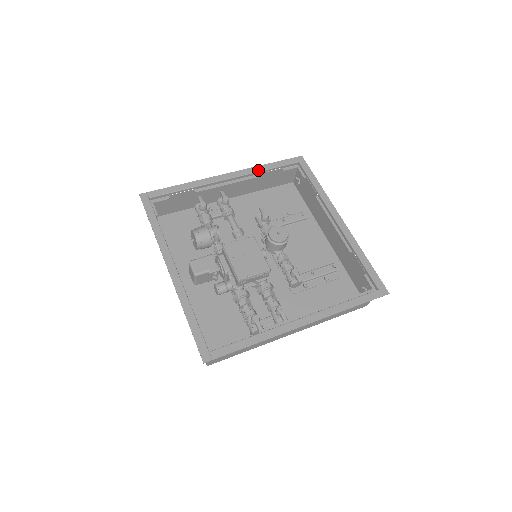
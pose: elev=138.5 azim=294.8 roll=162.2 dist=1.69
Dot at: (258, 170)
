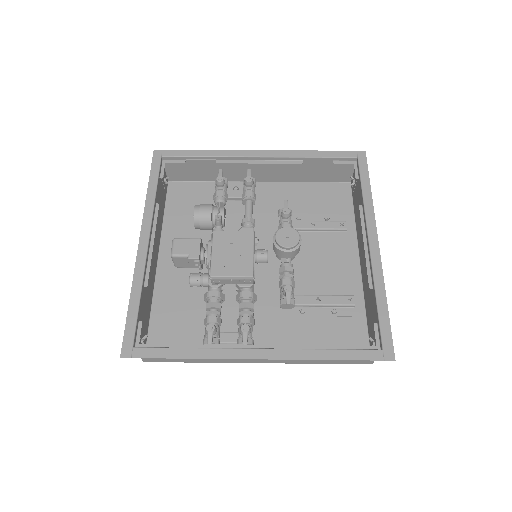
Dot at: (300, 155)
